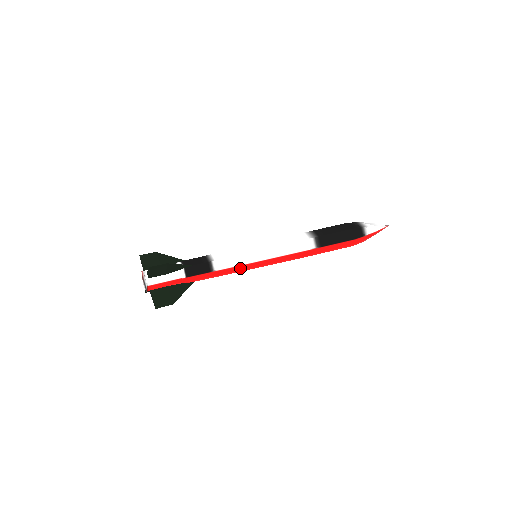
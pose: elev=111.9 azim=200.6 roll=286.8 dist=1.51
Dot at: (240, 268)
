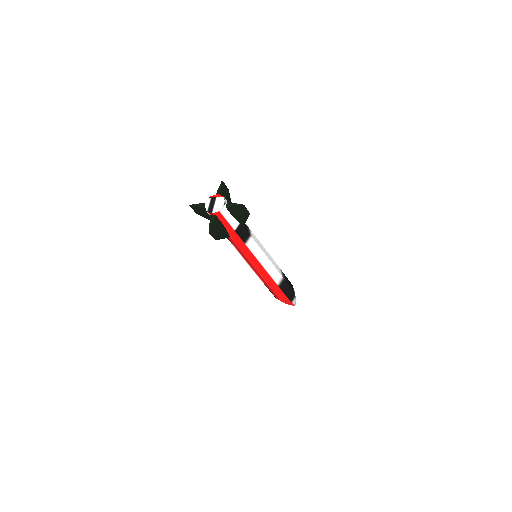
Dot at: (251, 256)
